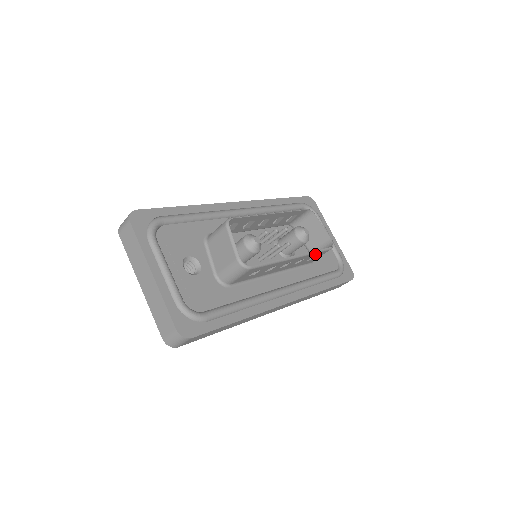
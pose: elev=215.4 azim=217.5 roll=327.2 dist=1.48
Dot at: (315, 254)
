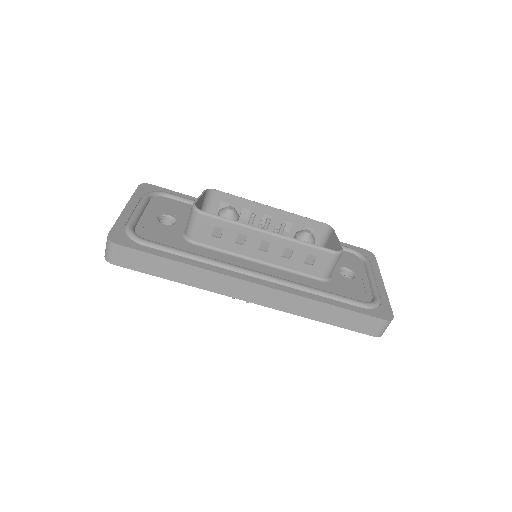
Dot at: (308, 249)
